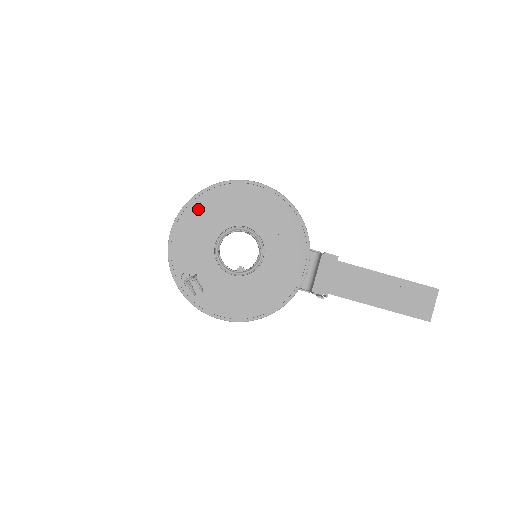
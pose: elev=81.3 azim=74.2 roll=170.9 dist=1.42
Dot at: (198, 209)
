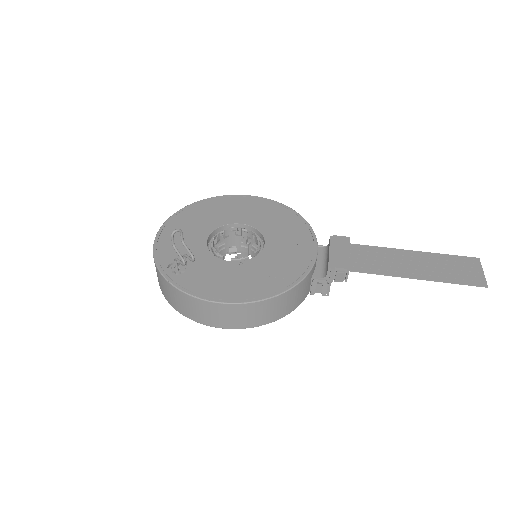
Dot at: (188, 215)
